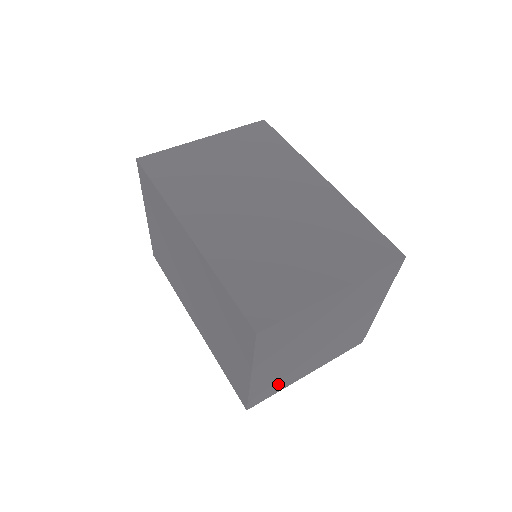
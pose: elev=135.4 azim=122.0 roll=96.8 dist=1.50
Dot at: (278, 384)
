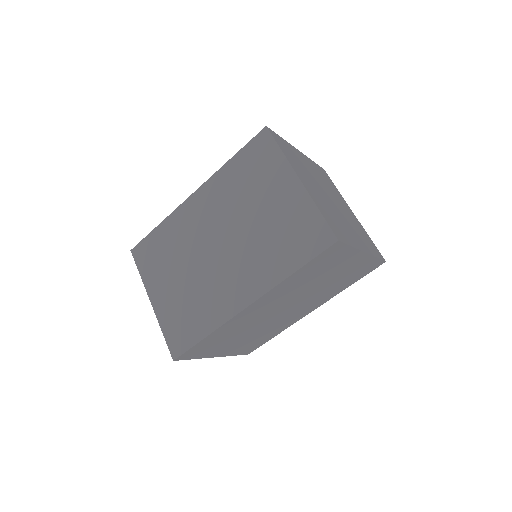
Dot at: (340, 230)
